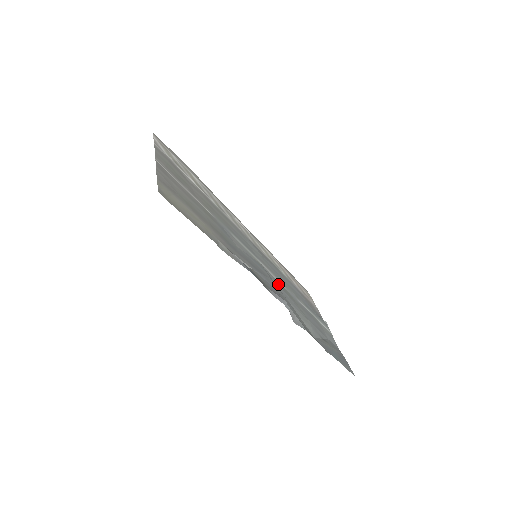
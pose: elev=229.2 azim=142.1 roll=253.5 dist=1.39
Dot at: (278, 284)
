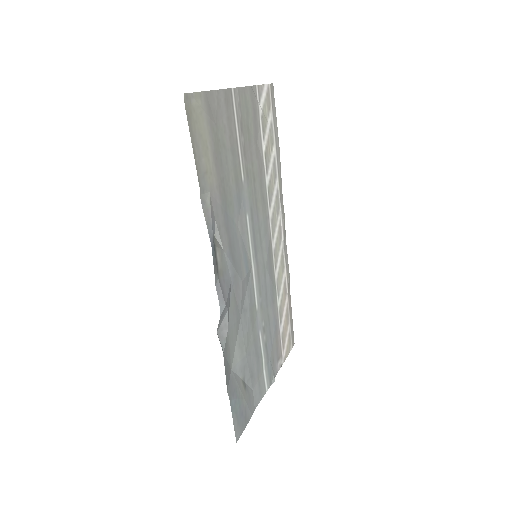
Dot at: (250, 296)
